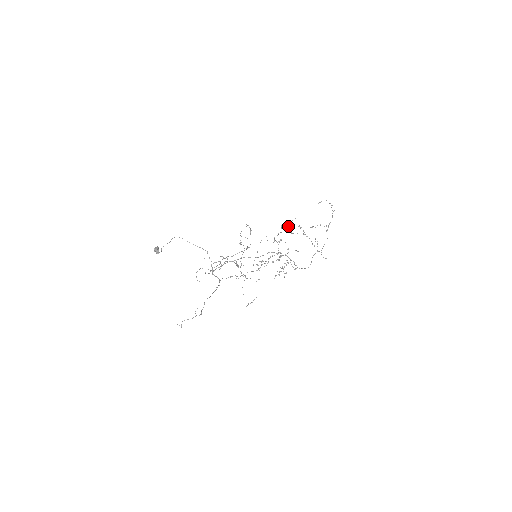
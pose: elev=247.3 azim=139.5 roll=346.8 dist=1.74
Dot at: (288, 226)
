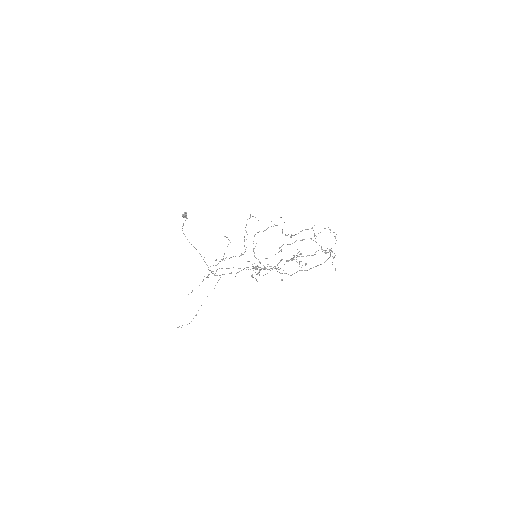
Dot at: occluded
